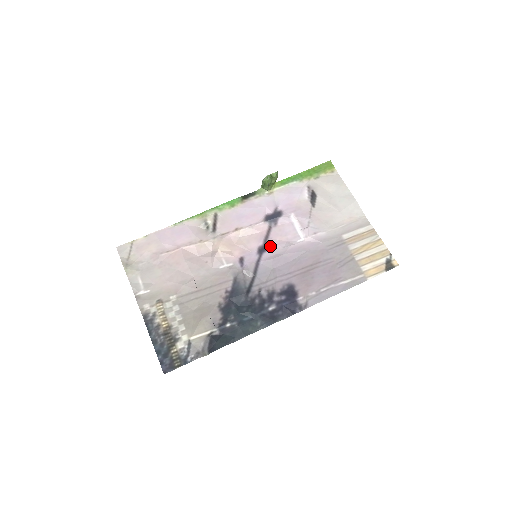
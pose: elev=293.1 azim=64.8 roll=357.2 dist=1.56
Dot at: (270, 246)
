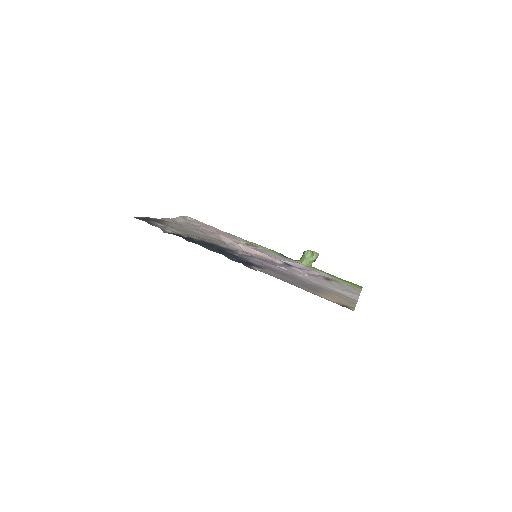
Dot at: (271, 263)
